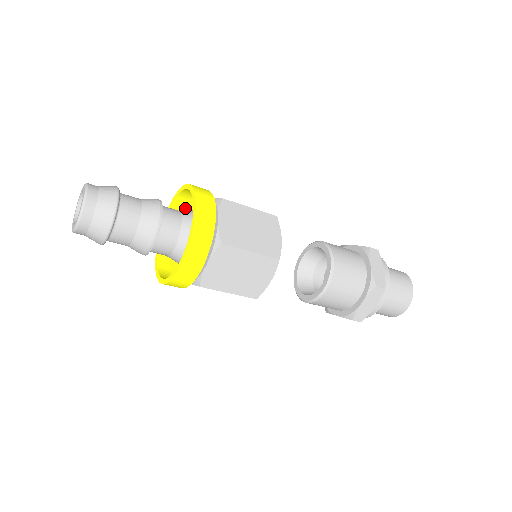
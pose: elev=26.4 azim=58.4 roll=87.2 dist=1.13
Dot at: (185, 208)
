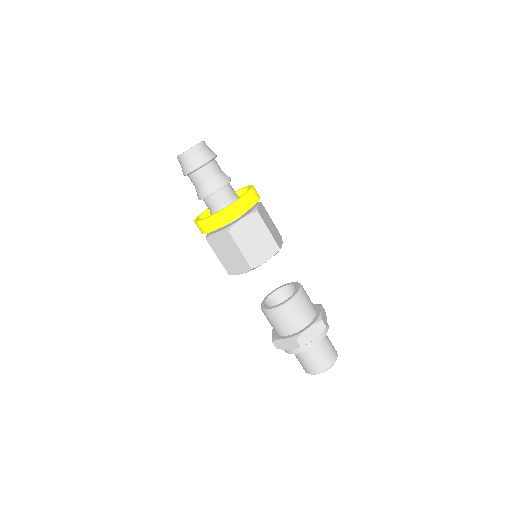
Dot at: occluded
